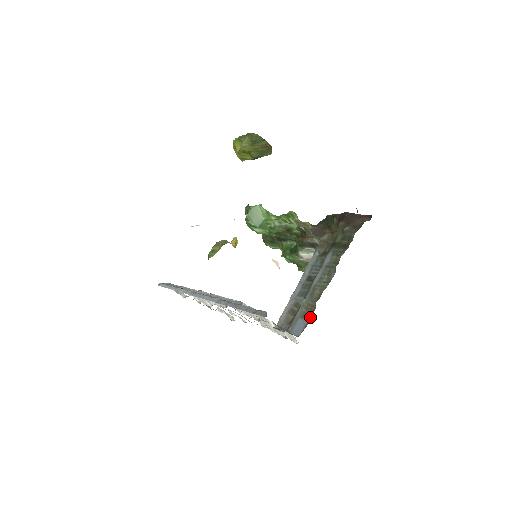
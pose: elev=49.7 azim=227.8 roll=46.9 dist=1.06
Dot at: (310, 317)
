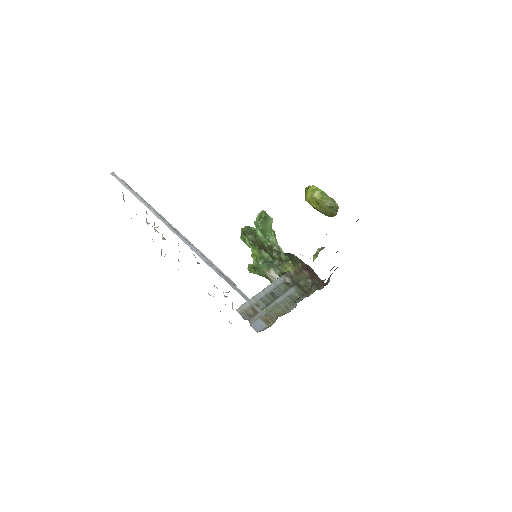
Dot at: (270, 325)
